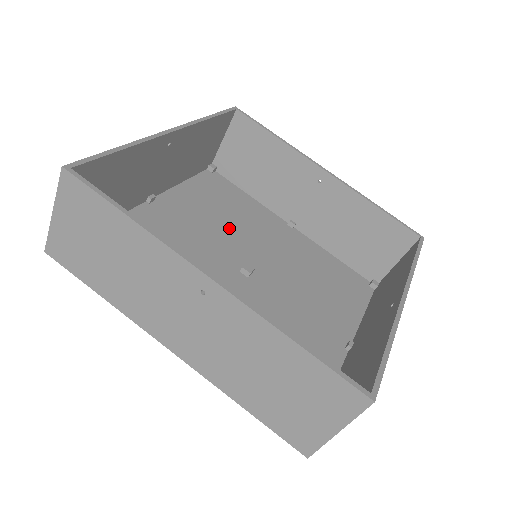
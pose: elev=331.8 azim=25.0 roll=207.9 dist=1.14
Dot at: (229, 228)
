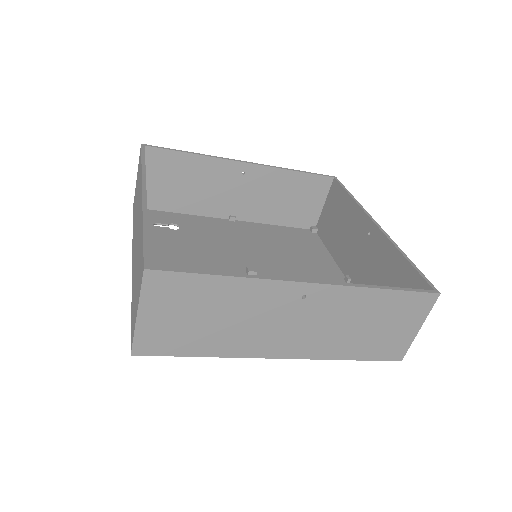
Dot at: (276, 254)
